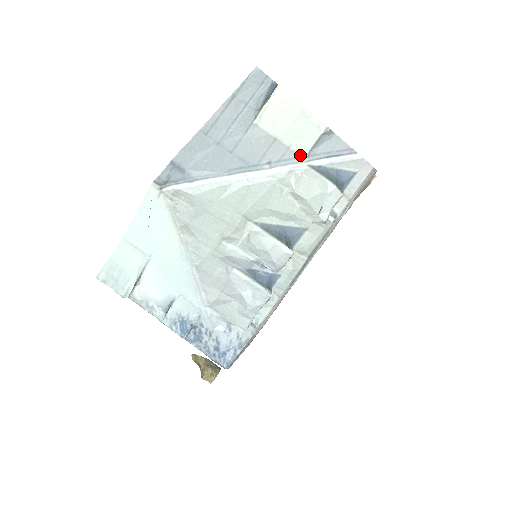
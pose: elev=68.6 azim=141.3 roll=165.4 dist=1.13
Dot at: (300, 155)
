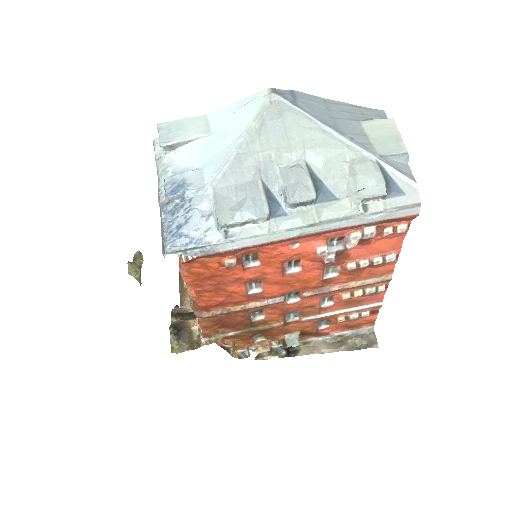
Dot at: (376, 152)
